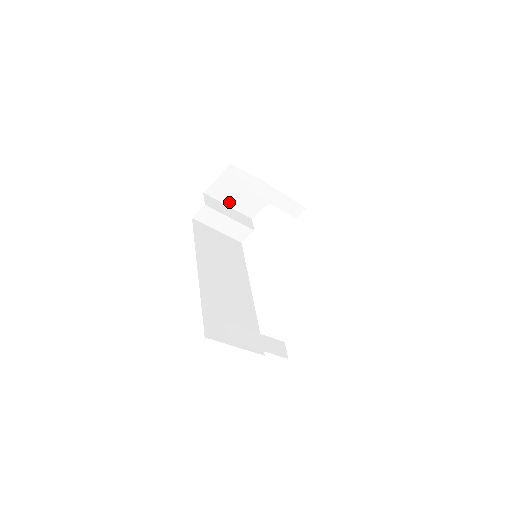
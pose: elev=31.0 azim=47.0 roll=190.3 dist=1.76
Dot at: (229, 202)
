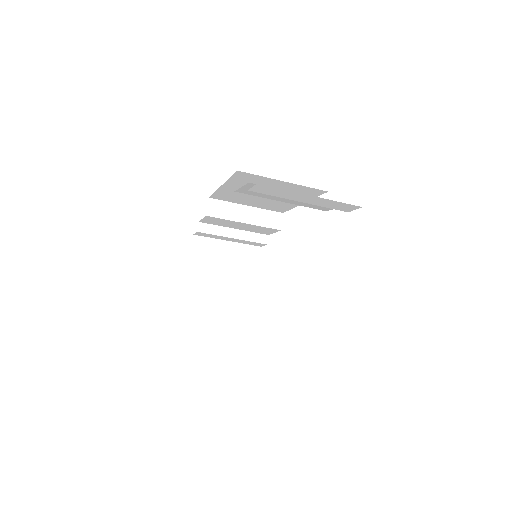
Dot at: (219, 282)
